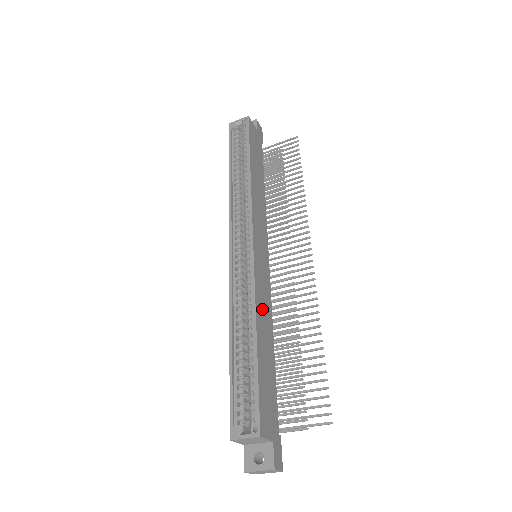
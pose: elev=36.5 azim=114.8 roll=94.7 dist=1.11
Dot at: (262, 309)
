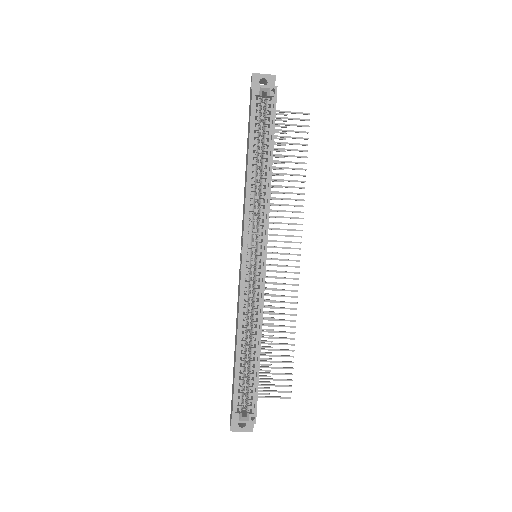
Dot at: occluded
